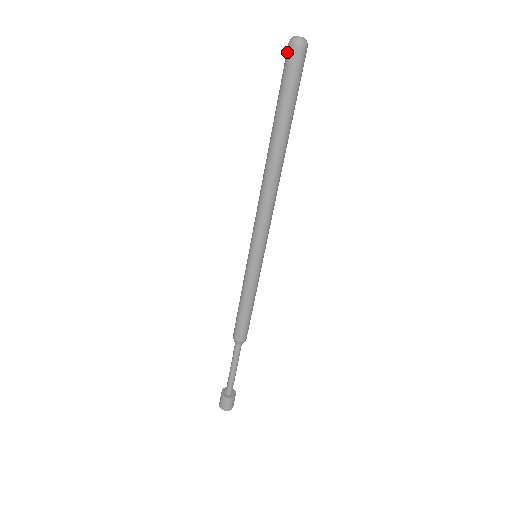
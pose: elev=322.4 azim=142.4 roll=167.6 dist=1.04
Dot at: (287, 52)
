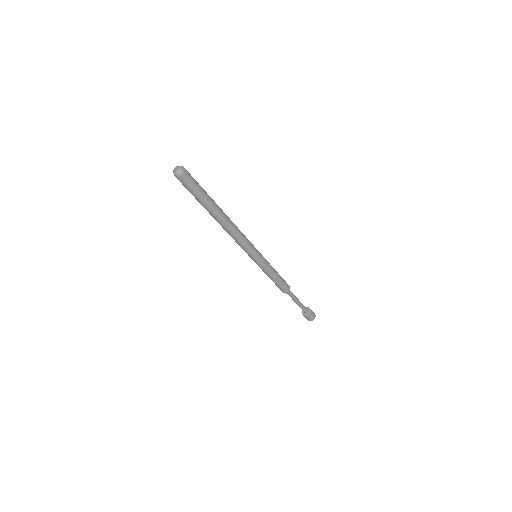
Dot at: (177, 178)
